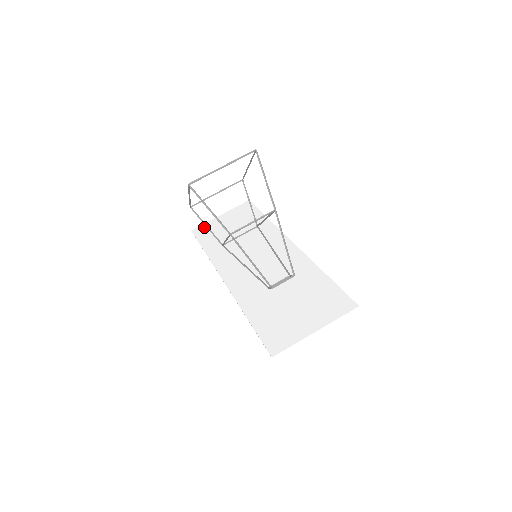
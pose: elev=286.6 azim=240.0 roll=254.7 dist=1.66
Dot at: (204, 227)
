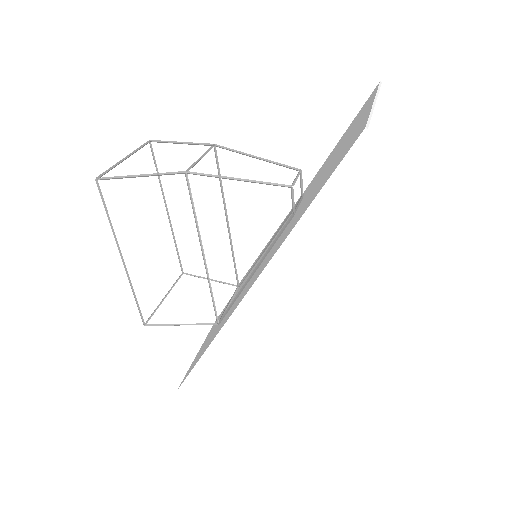
Dot at: (188, 370)
